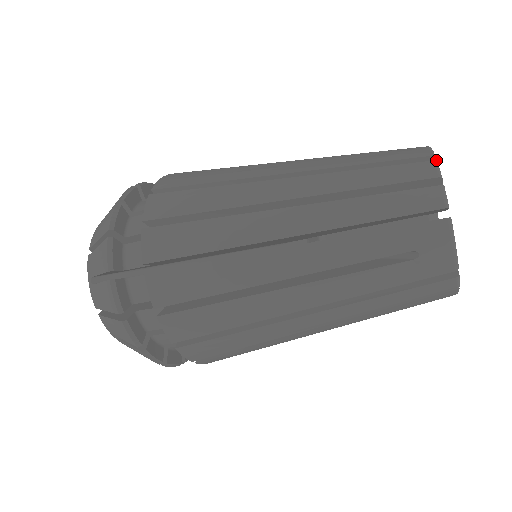
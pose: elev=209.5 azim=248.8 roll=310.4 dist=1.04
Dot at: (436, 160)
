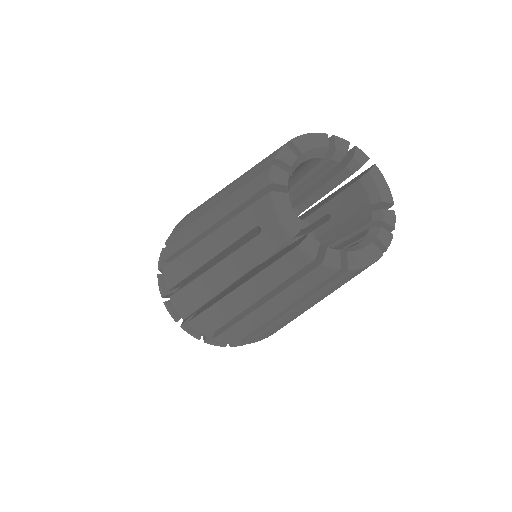
Dot at: (294, 144)
